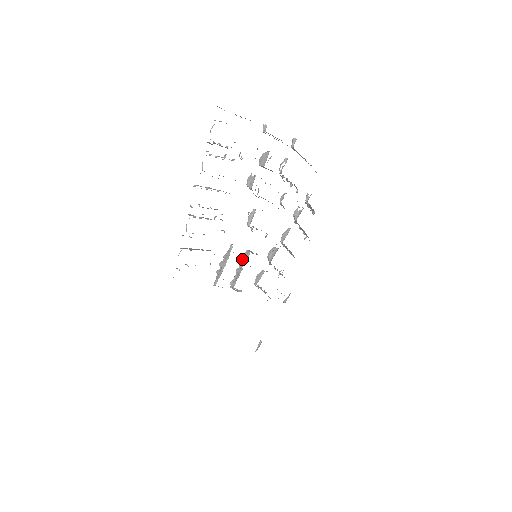
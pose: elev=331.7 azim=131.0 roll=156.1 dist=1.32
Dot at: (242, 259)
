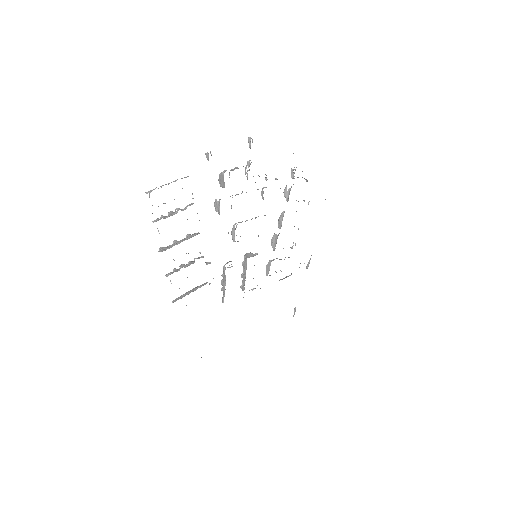
Dot at: (243, 266)
